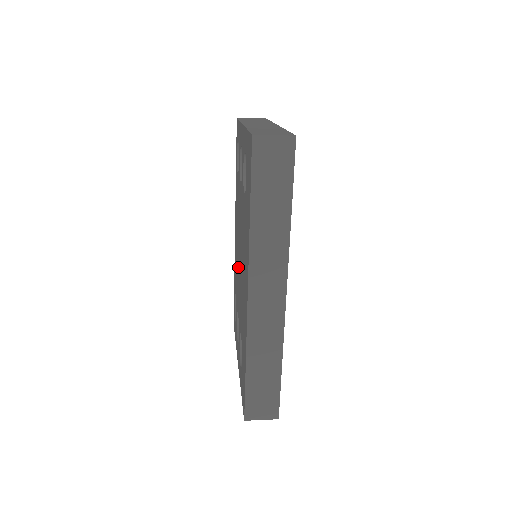
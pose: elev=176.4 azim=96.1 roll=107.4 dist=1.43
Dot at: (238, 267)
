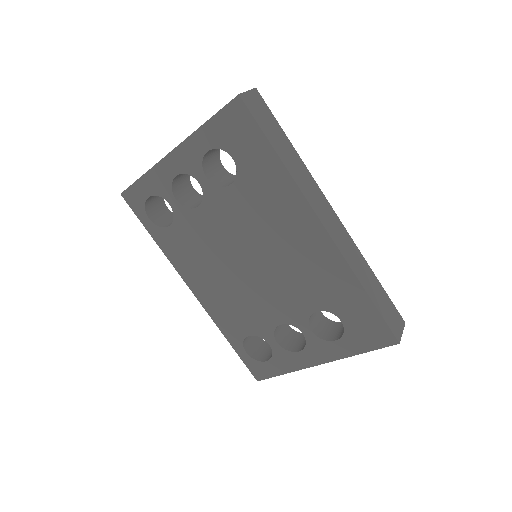
Dot at: (246, 287)
